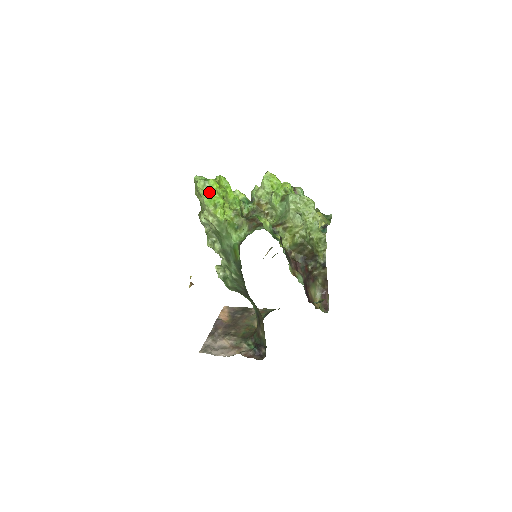
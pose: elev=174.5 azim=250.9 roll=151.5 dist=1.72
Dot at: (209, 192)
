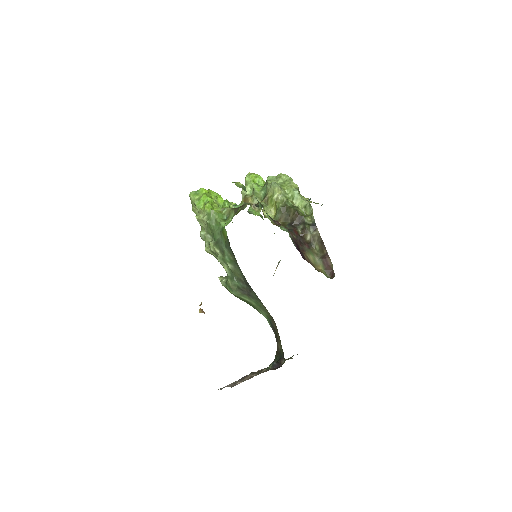
Dot at: (199, 197)
